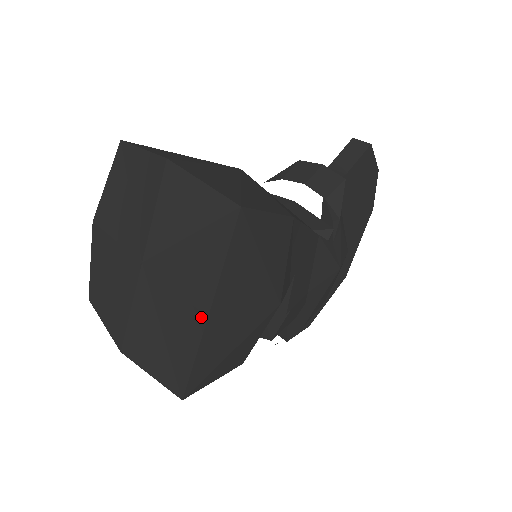
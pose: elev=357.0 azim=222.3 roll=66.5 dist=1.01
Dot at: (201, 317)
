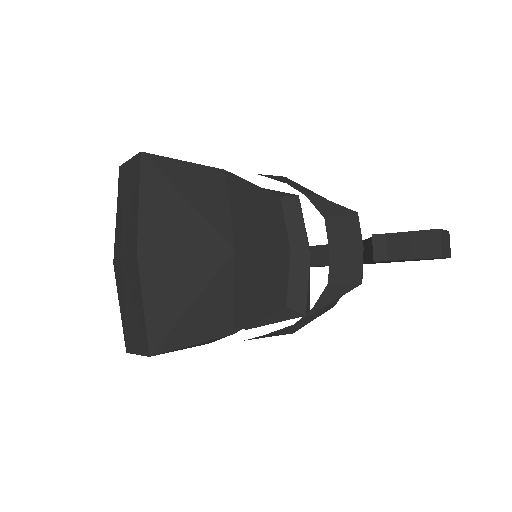
Dot at: (126, 345)
